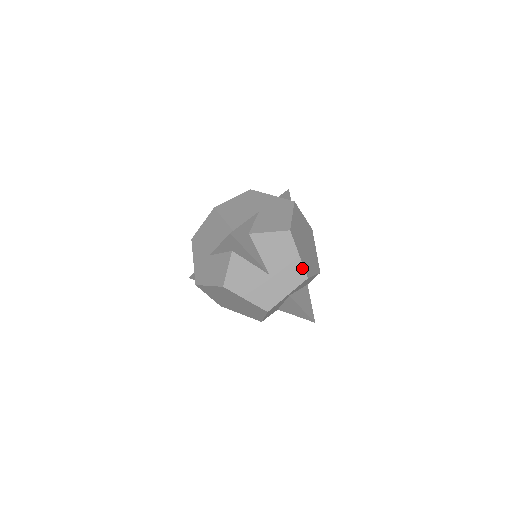
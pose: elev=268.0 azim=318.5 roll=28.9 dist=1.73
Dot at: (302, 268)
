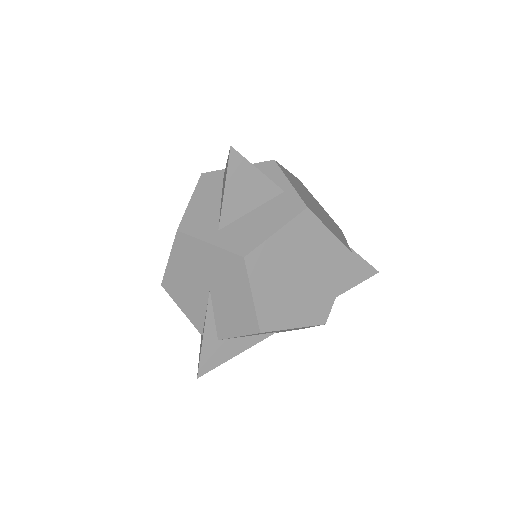
Dot at: (310, 326)
